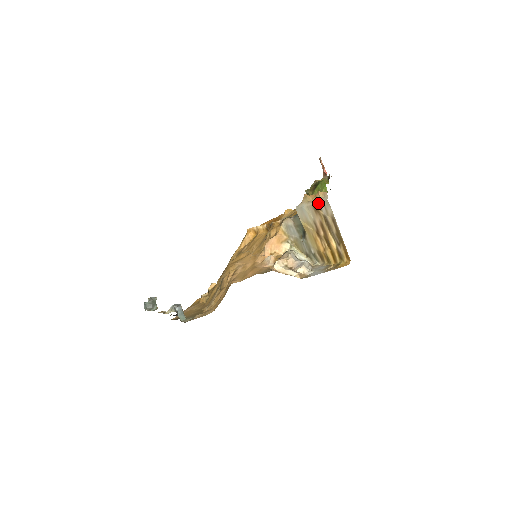
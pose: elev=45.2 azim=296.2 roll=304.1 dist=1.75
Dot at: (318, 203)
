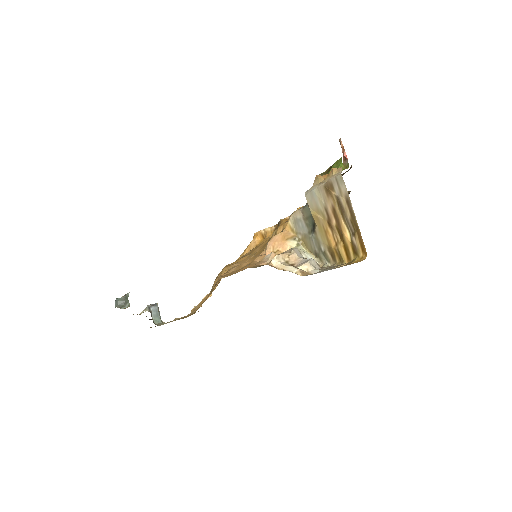
Dot at: (330, 181)
